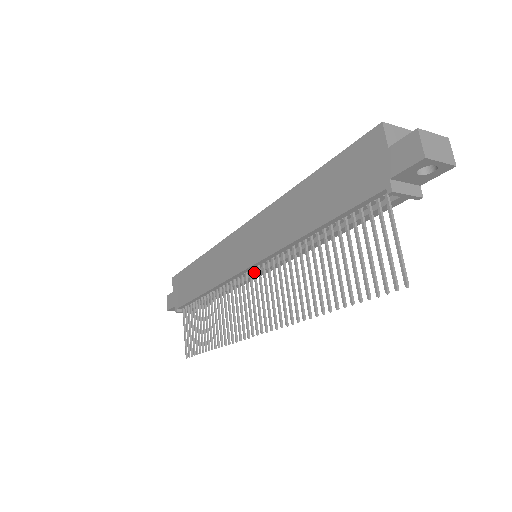
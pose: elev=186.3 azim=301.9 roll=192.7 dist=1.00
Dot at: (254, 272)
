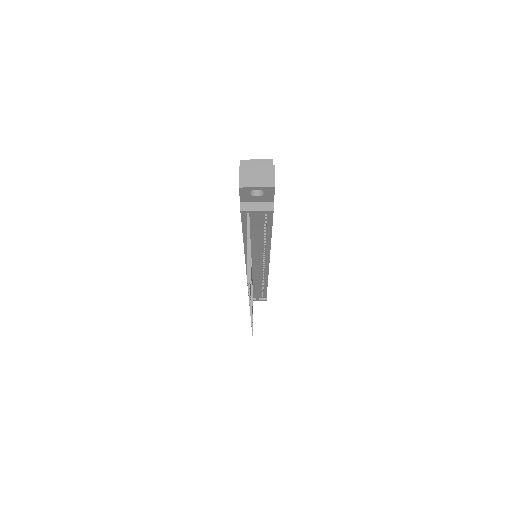
Dot at: occluded
